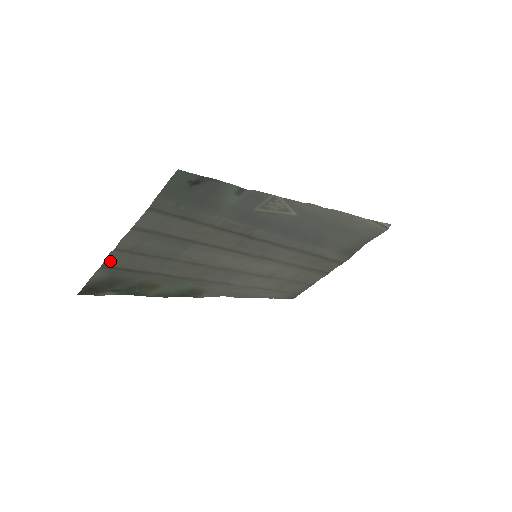
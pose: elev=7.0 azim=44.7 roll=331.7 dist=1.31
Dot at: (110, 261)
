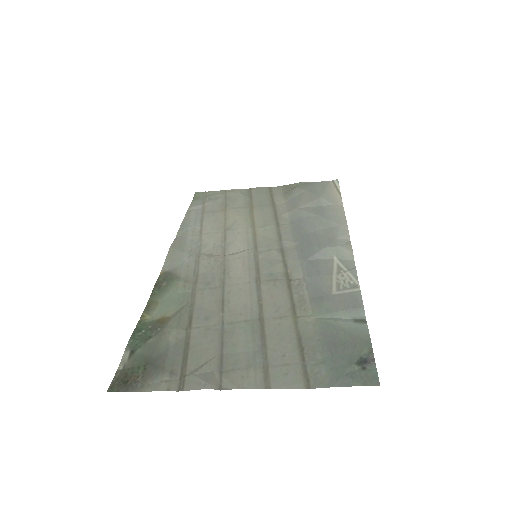
Dot at: (192, 383)
